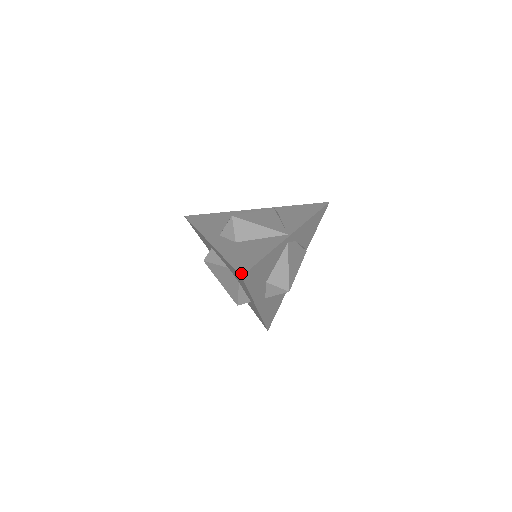
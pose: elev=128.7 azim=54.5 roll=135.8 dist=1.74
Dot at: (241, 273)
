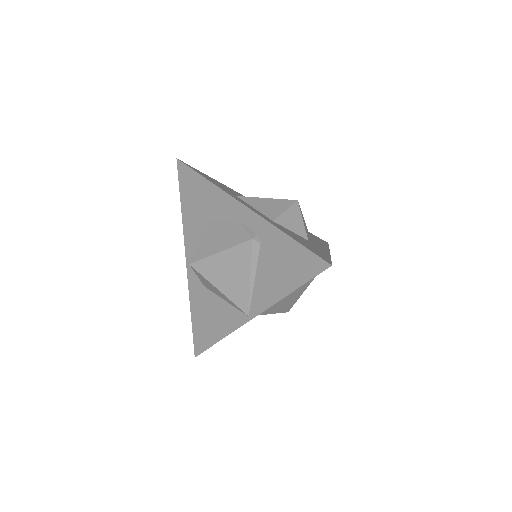
Dot at: (195, 353)
